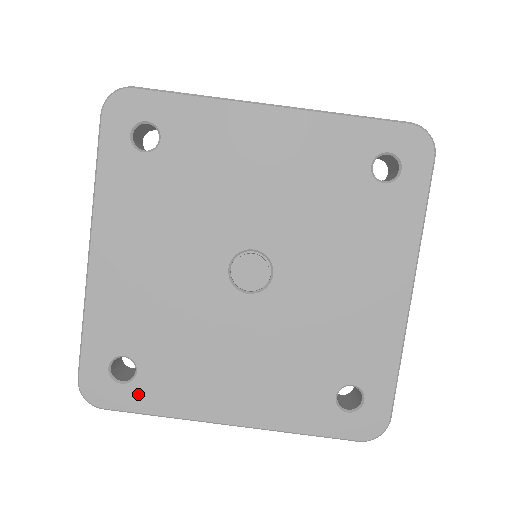
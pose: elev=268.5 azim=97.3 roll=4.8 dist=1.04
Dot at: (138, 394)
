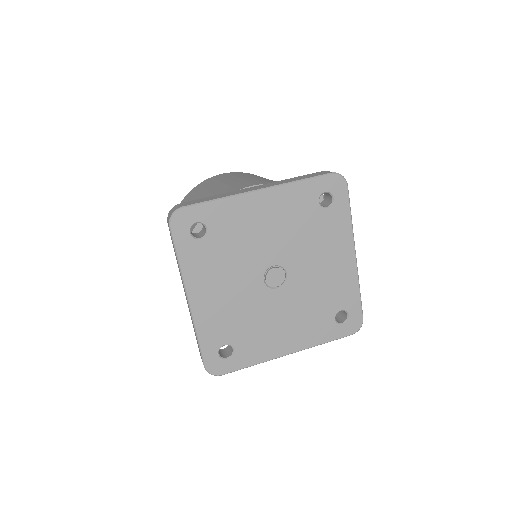
Dot at: (238, 360)
